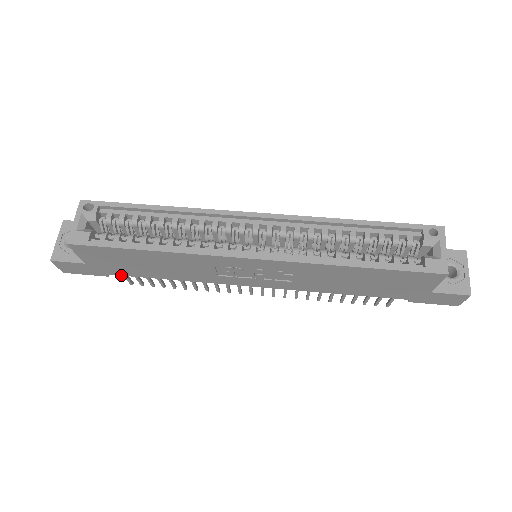
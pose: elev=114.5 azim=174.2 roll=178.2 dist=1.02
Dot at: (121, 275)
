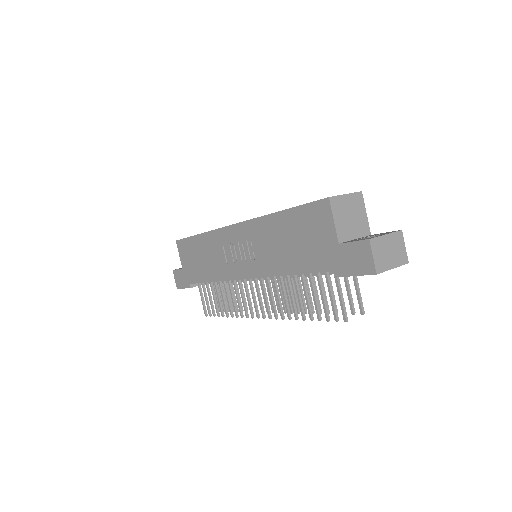
Dot at: (194, 283)
